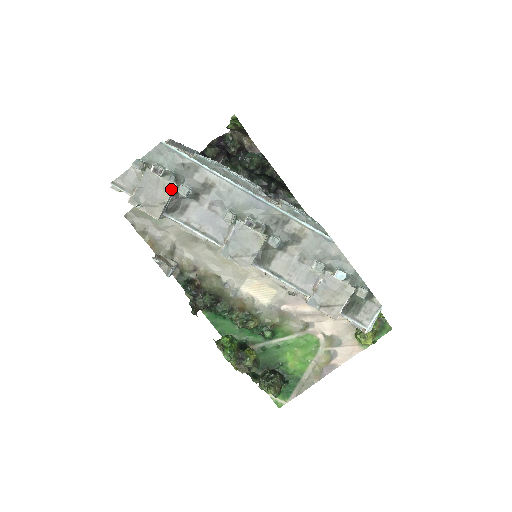
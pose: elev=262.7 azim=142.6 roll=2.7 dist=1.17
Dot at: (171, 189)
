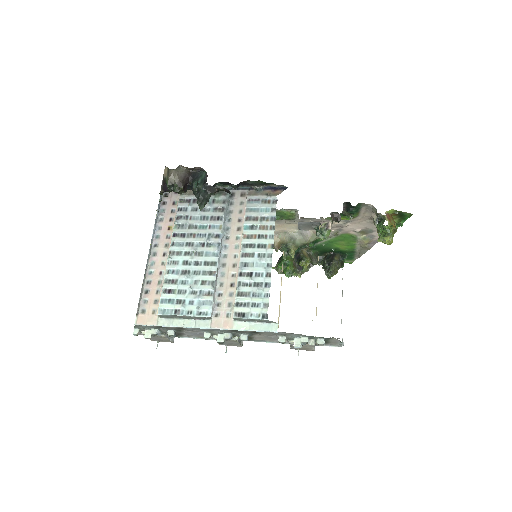
Dot at: (164, 337)
